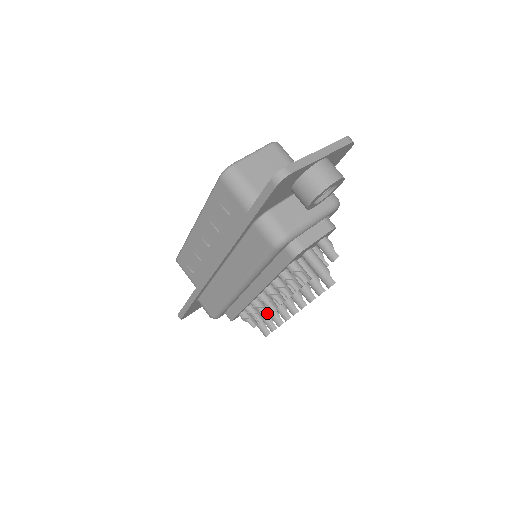
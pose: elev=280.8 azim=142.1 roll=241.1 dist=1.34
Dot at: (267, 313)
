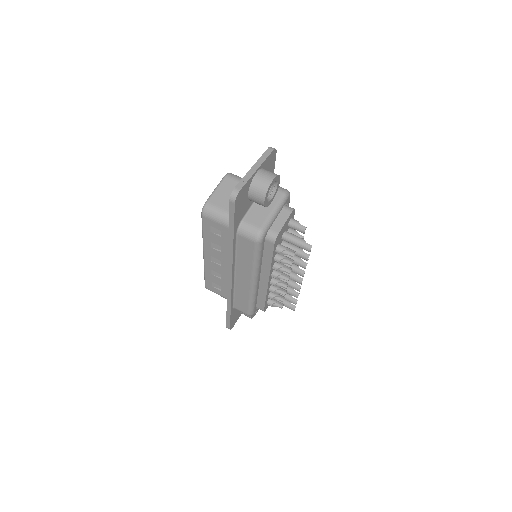
Dot at: (284, 292)
